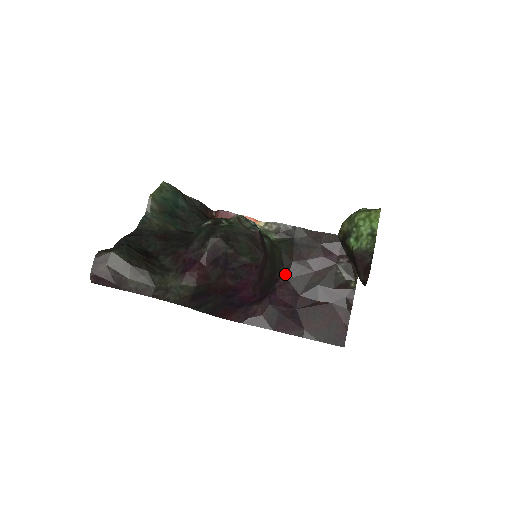
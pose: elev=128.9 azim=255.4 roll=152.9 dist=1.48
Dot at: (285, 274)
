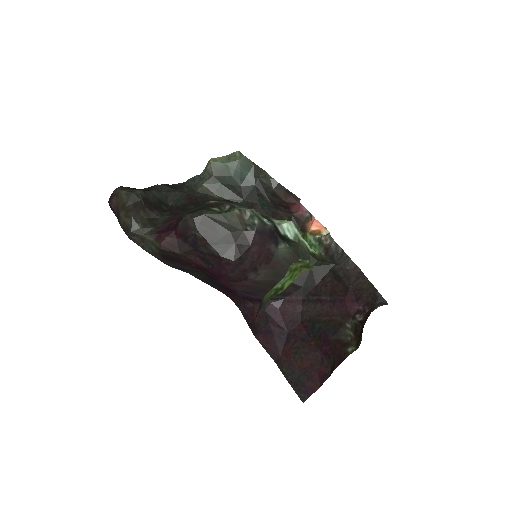
Dot at: (302, 293)
